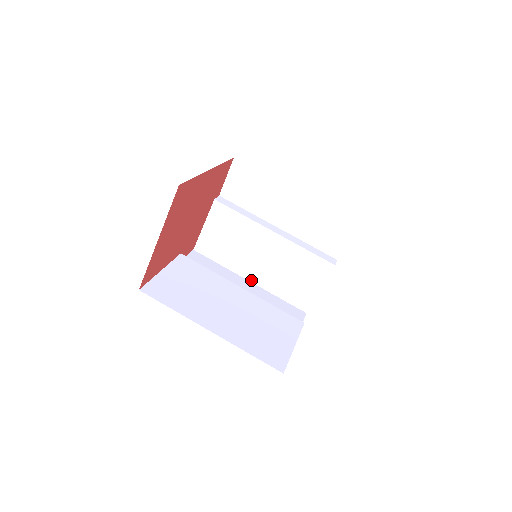
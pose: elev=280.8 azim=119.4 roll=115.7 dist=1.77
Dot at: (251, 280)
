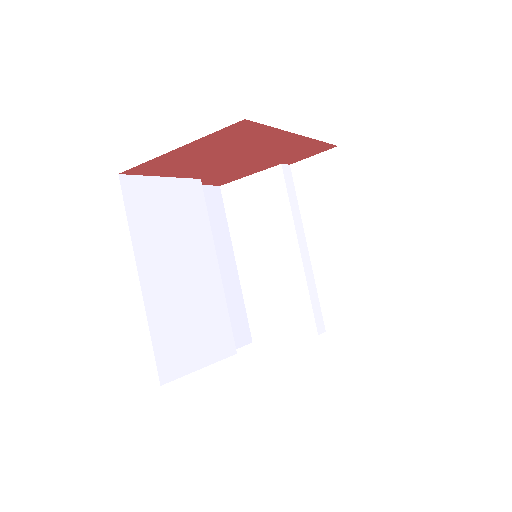
Dot at: (238, 265)
